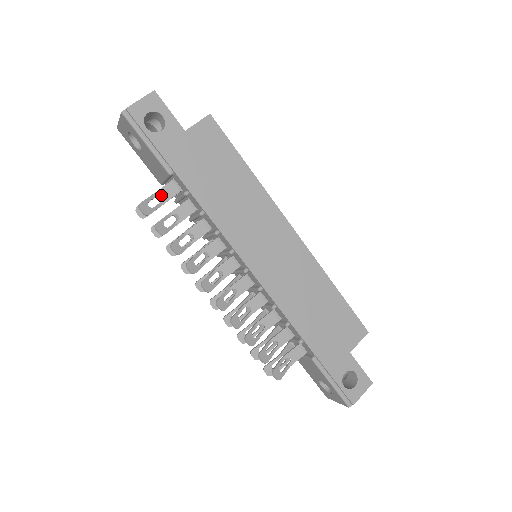
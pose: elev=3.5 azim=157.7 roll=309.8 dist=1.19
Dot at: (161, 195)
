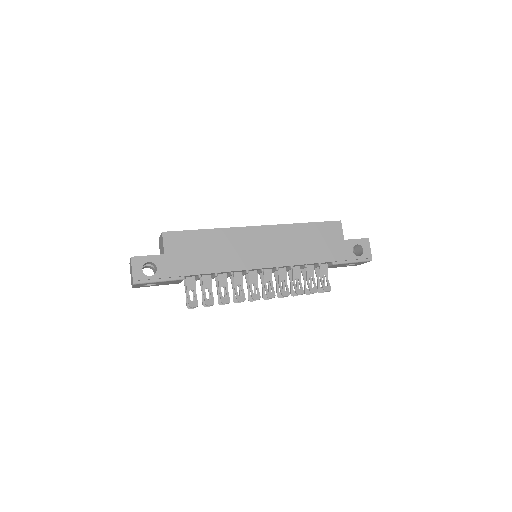
Dot at: occluded
